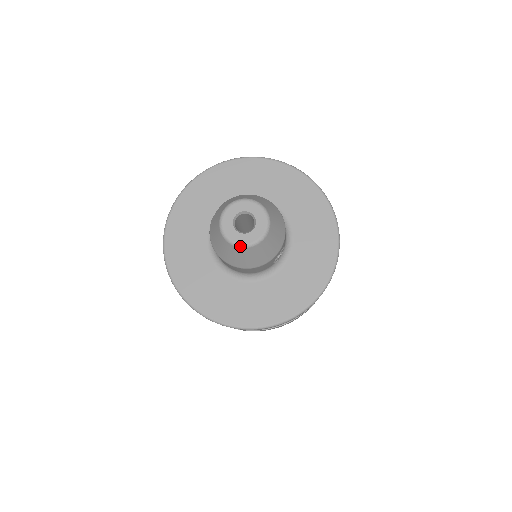
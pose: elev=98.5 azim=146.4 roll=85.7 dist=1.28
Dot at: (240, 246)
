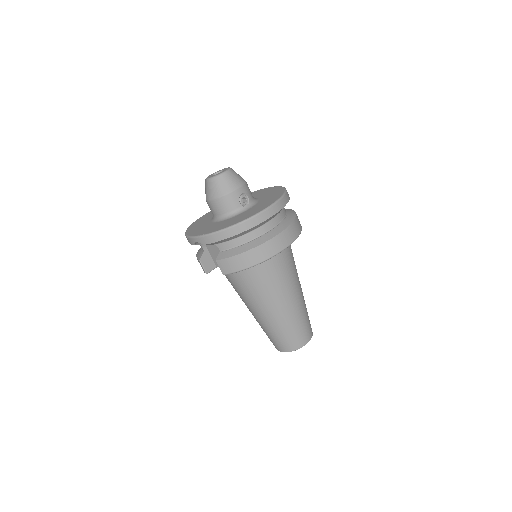
Dot at: (212, 178)
